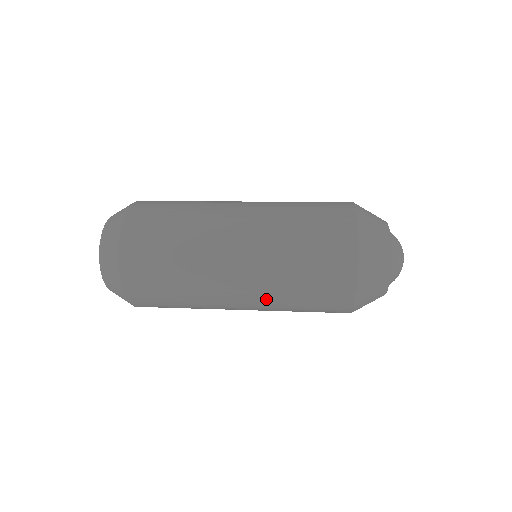
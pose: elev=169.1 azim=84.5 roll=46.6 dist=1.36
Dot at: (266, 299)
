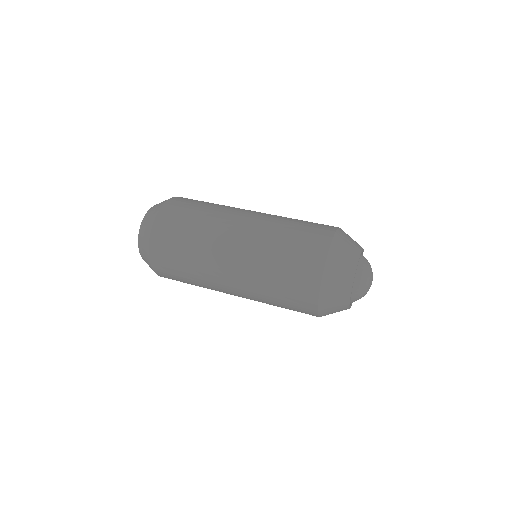
Dot at: (251, 293)
